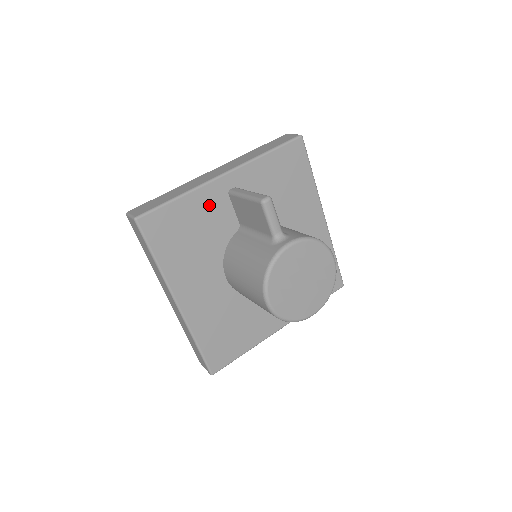
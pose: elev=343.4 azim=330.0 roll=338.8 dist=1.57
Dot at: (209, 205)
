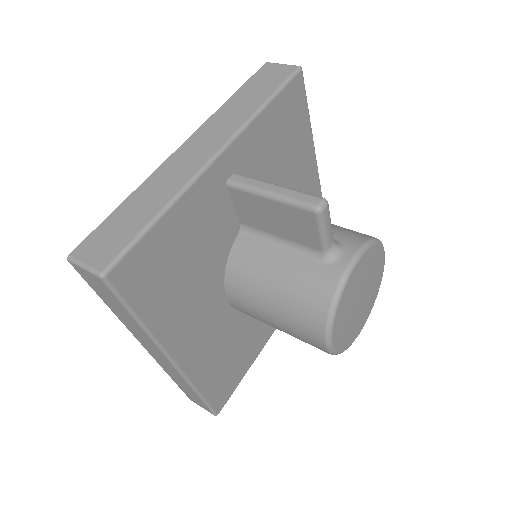
Dot at: (201, 211)
